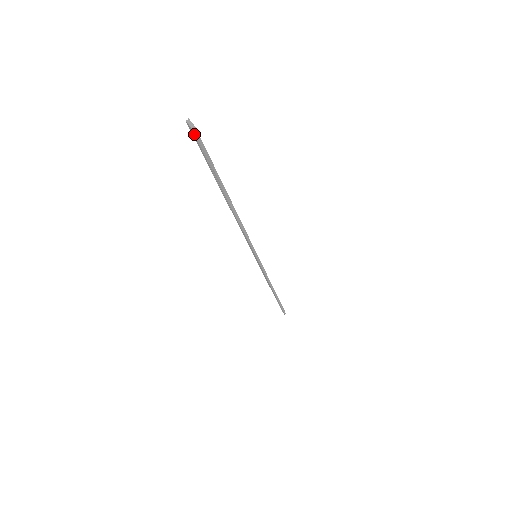
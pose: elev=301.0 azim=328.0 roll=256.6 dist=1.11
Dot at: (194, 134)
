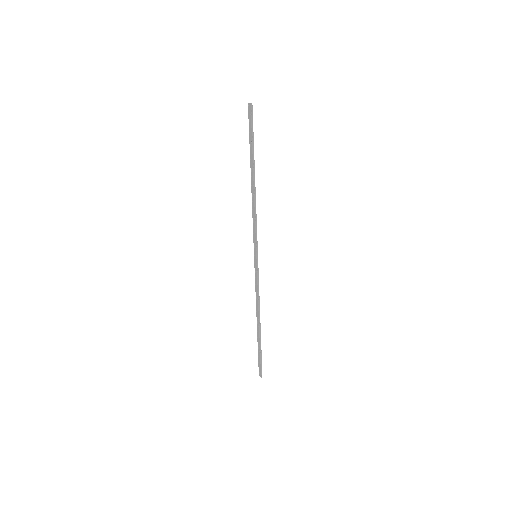
Dot at: (251, 108)
